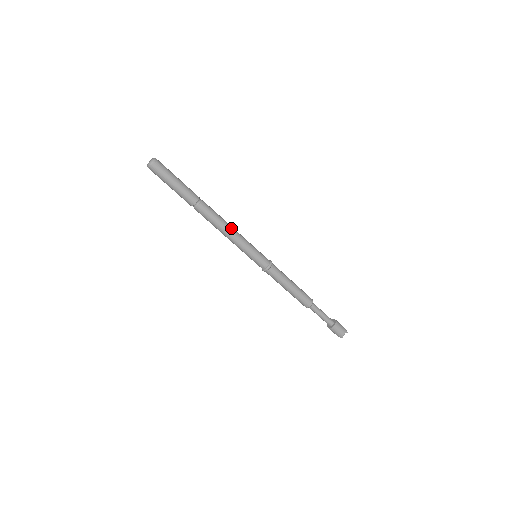
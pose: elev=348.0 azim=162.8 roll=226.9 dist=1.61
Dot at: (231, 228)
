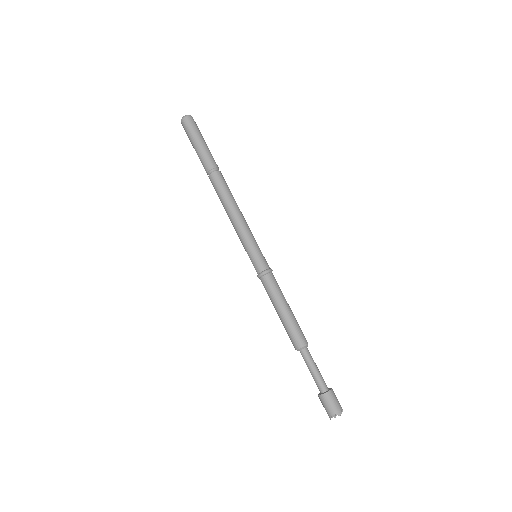
Dot at: (240, 211)
